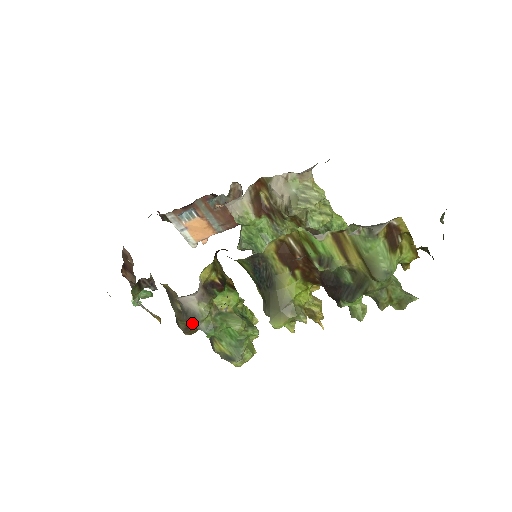
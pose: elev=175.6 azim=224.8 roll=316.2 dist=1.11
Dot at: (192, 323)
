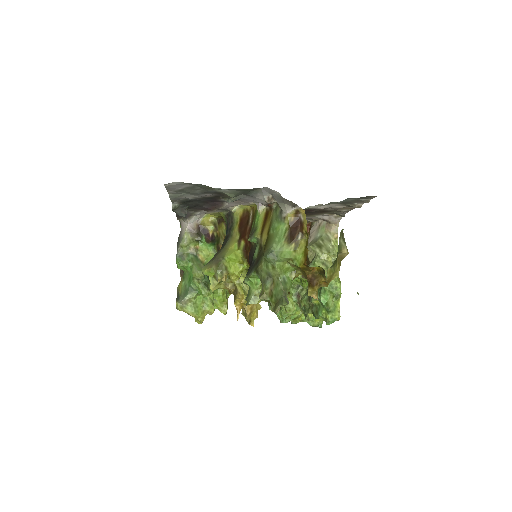
Dot at: (177, 247)
